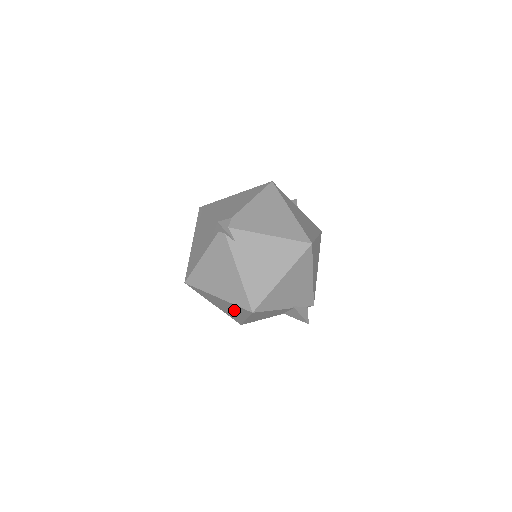
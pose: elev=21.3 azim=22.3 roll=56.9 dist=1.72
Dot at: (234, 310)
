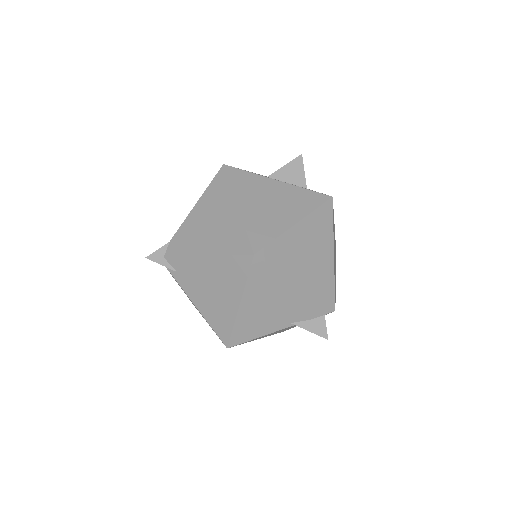
Dot at: occluded
